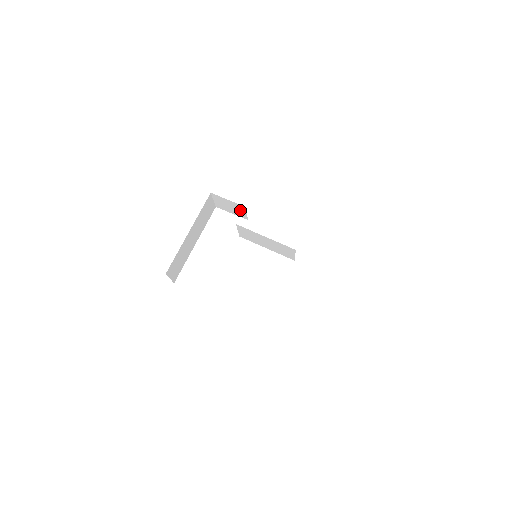
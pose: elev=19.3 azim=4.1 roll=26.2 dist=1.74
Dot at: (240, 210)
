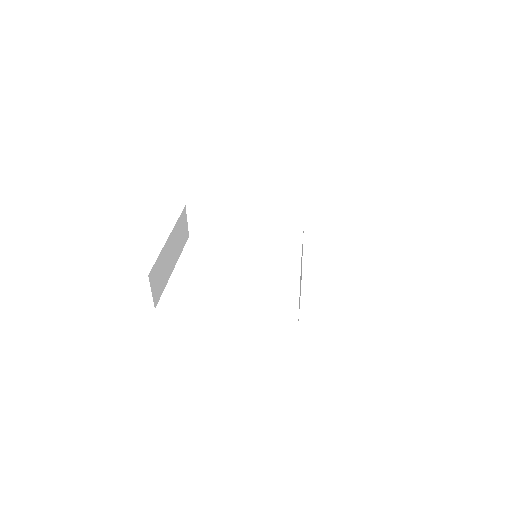
Dot at: (222, 222)
